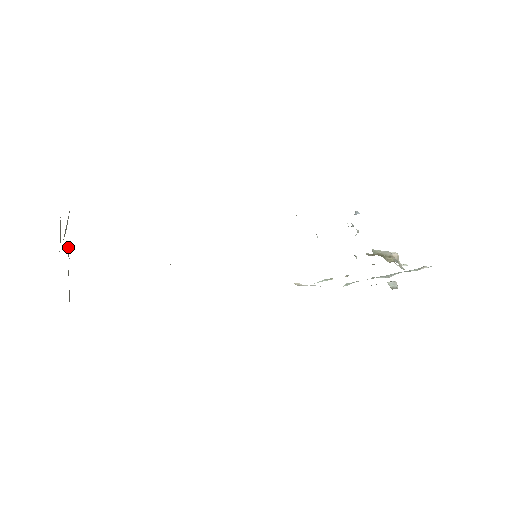
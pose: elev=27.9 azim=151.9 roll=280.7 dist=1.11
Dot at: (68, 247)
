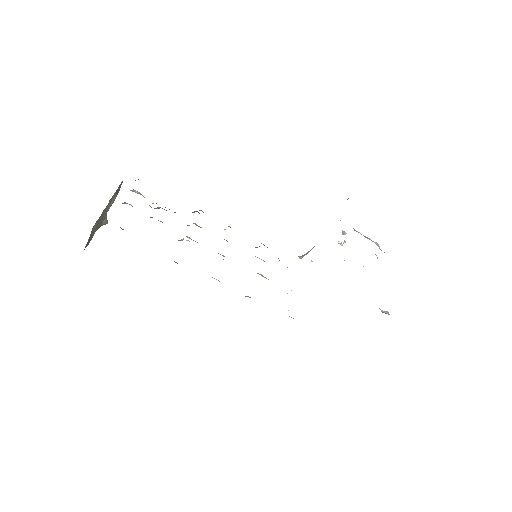
Dot at: (106, 214)
